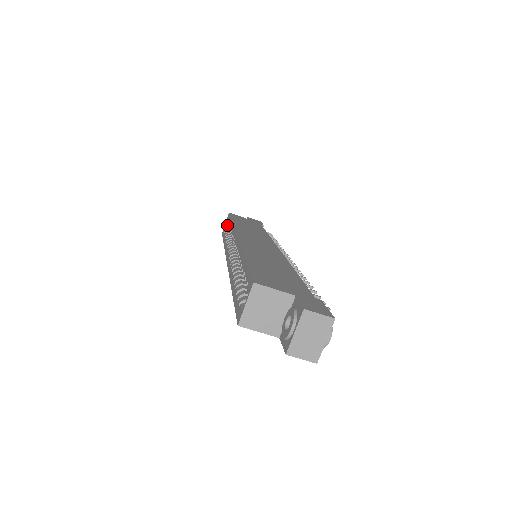
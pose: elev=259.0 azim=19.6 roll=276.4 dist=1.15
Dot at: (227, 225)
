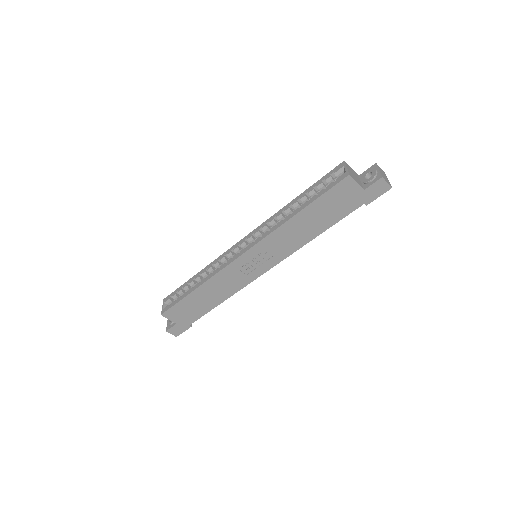
Dot at: (166, 306)
